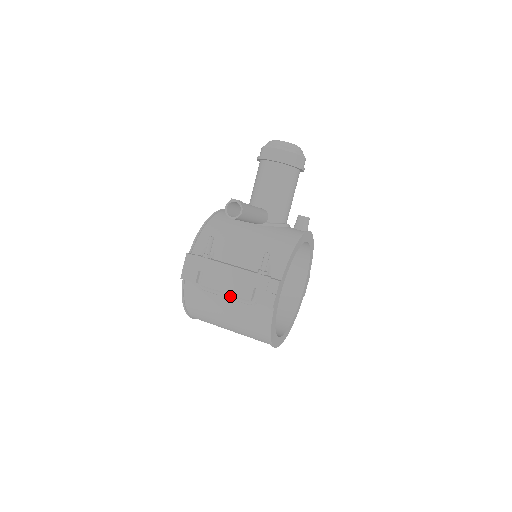
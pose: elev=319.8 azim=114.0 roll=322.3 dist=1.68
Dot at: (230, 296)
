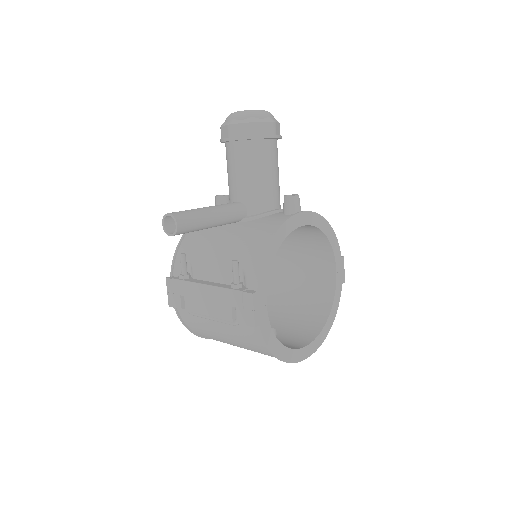
Dot at: (215, 318)
